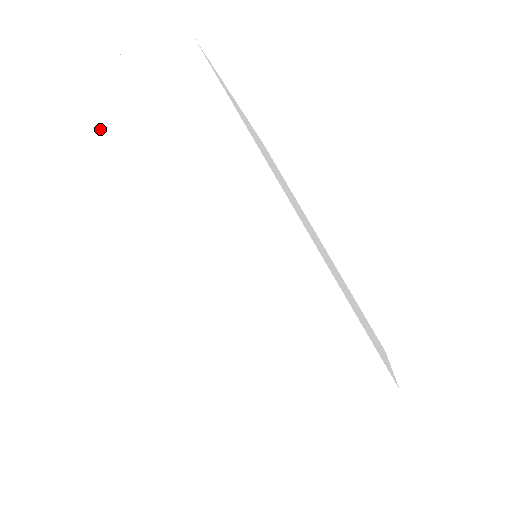
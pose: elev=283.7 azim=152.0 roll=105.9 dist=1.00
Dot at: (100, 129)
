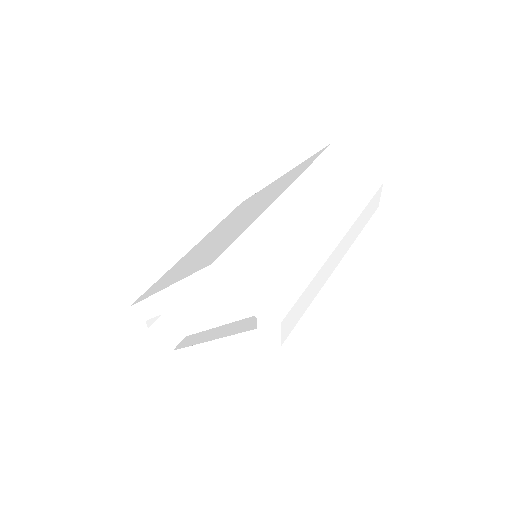
Dot at: (347, 162)
